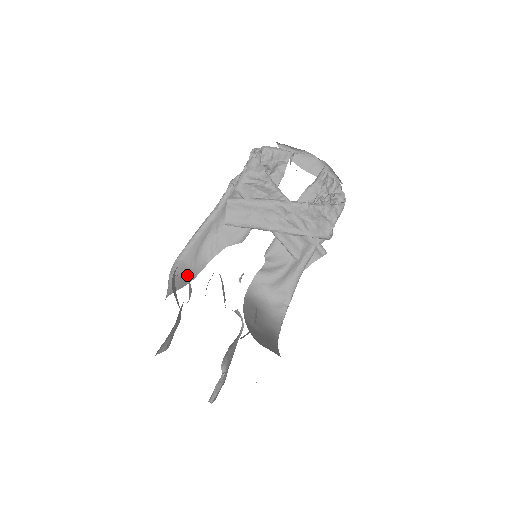
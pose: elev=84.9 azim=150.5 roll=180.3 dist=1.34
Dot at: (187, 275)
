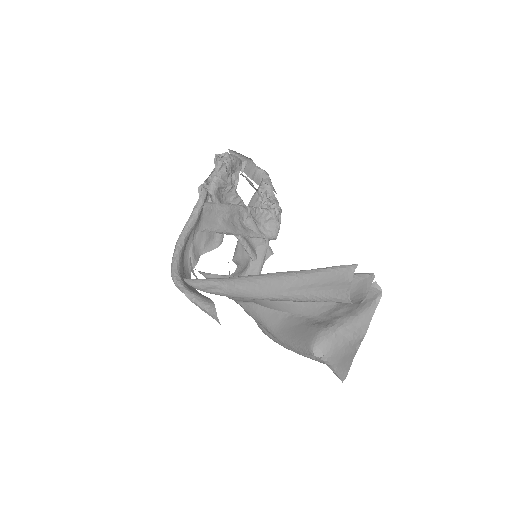
Dot at: (191, 287)
